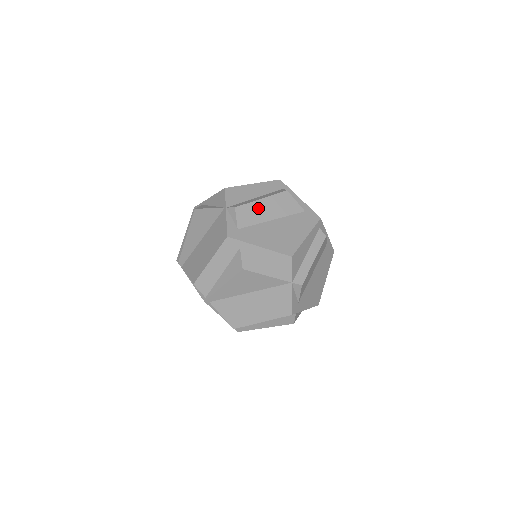
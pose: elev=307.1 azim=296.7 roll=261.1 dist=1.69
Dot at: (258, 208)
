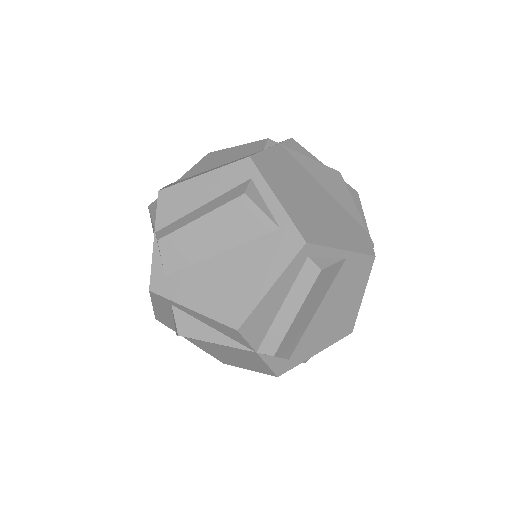
Dot at: (194, 236)
